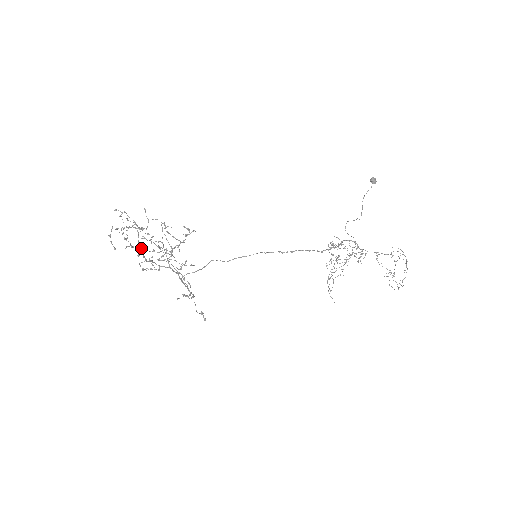
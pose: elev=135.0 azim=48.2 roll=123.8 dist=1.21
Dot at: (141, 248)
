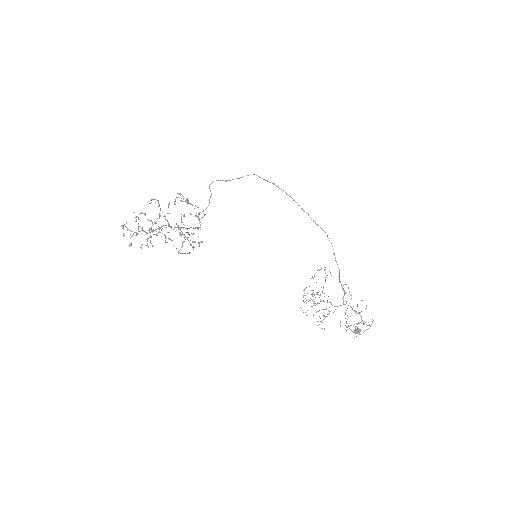
Dot at: (147, 240)
